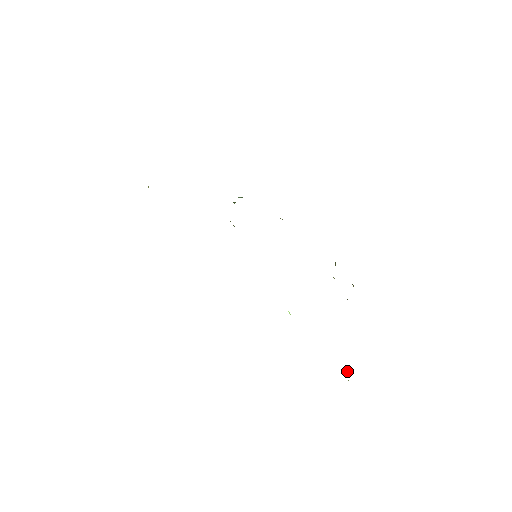
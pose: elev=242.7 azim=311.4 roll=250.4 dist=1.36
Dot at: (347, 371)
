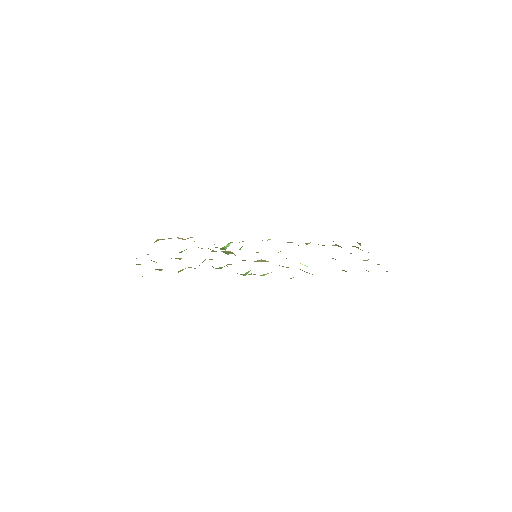
Dot at: occluded
